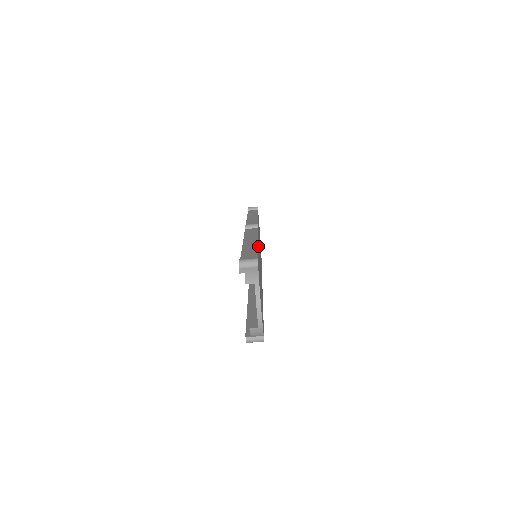
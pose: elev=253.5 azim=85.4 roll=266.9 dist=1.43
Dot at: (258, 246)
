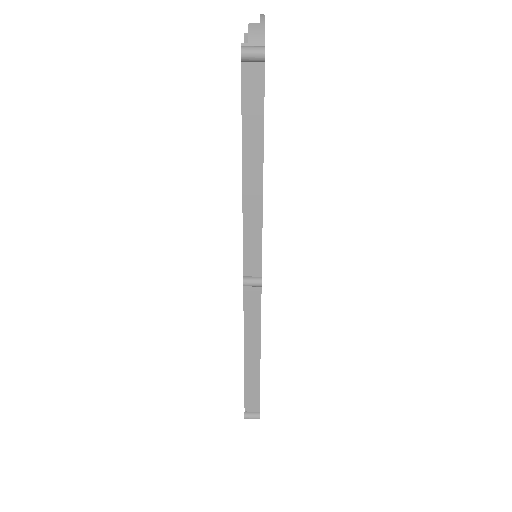
Dot at: occluded
